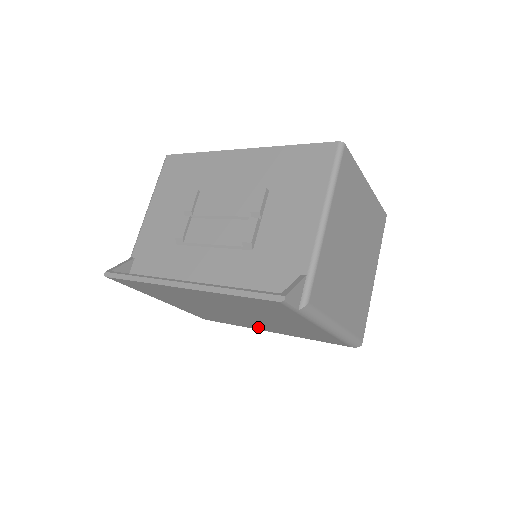
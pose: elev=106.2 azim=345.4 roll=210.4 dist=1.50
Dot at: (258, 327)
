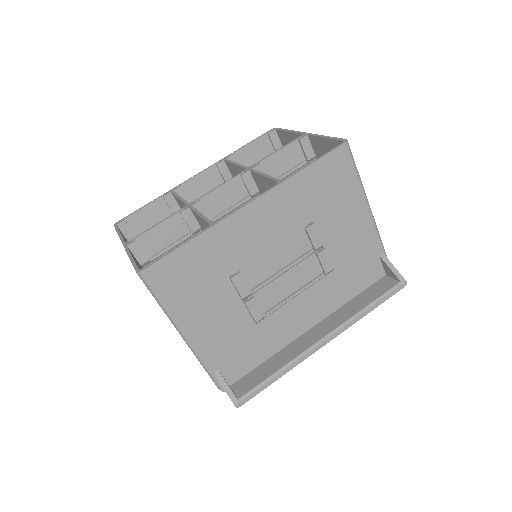
Dot at: occluded
